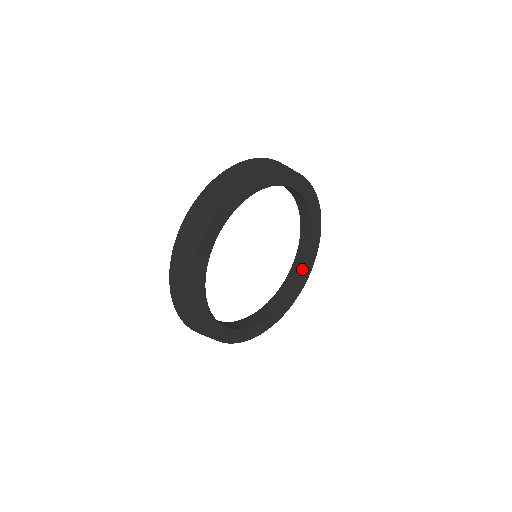
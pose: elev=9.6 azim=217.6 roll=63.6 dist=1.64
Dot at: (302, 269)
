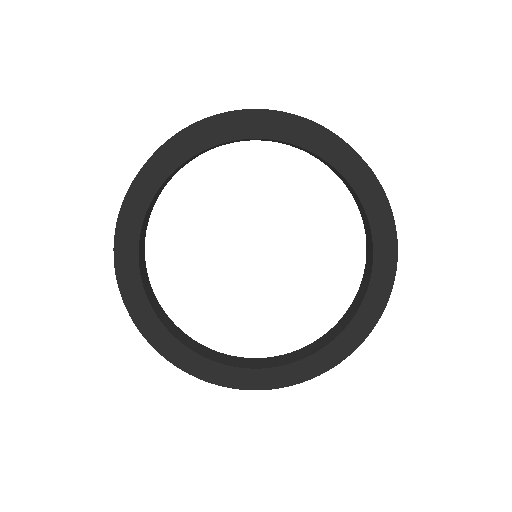
Dot at: (371, 263)
